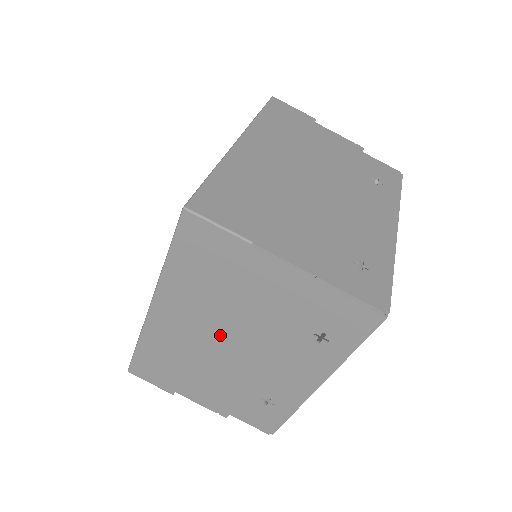
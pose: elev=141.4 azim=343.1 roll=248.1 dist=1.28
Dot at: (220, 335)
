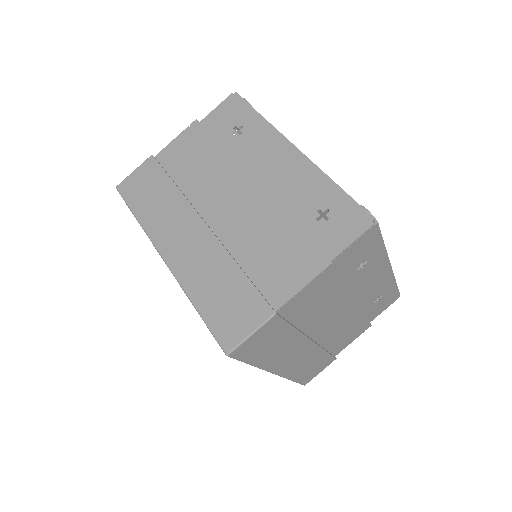
Dot at: (319, 330)
